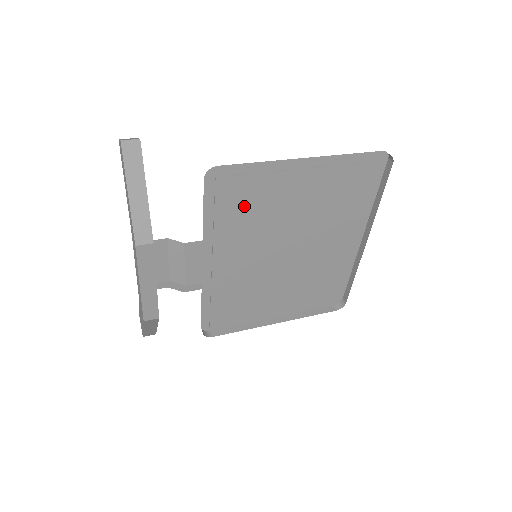
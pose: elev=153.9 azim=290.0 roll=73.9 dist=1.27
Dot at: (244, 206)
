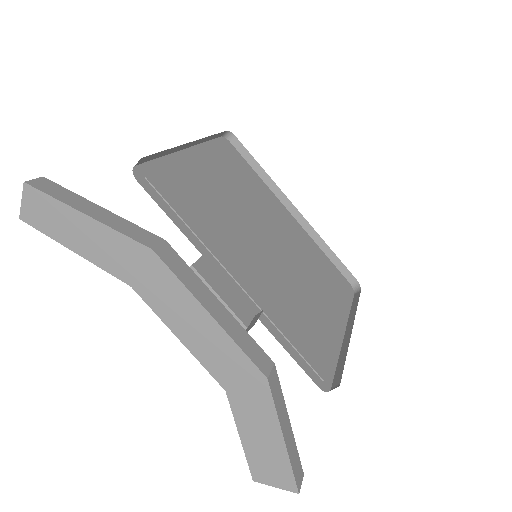
Dot at: (194, 203)
